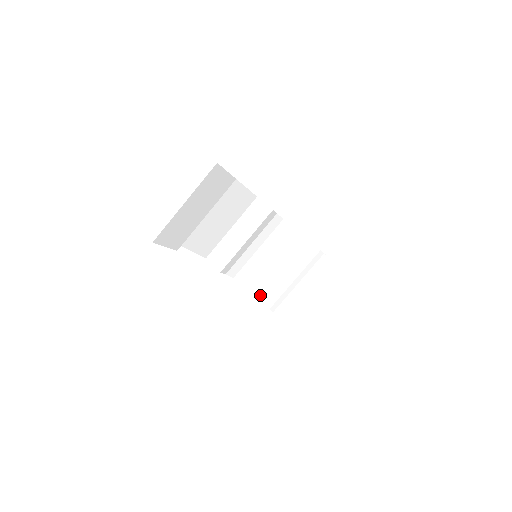
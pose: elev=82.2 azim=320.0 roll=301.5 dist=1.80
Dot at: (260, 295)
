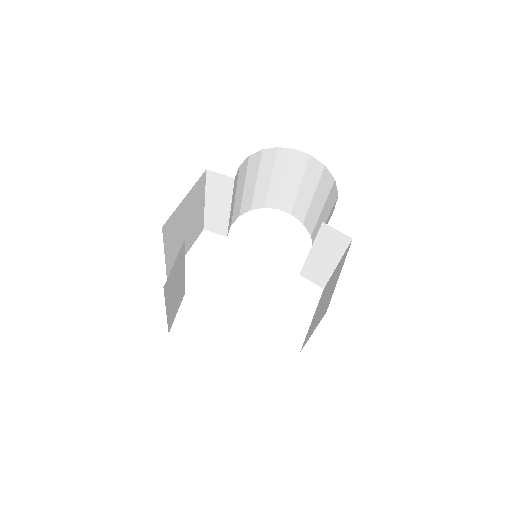
Dot at: (273, 207)
